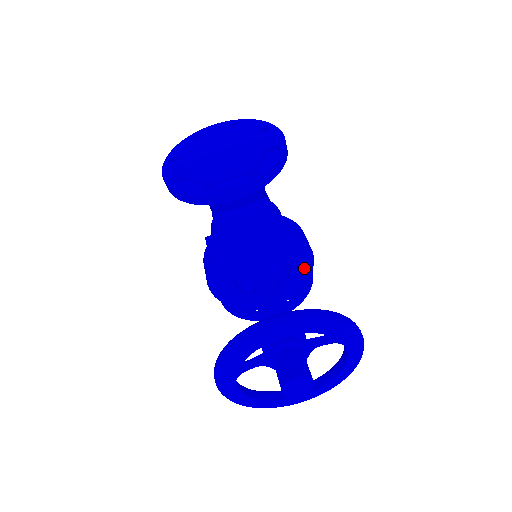
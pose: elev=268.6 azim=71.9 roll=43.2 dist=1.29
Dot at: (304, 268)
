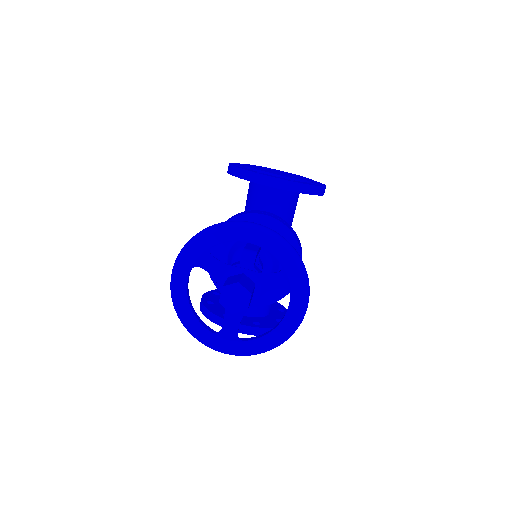
Dot at: occluded
